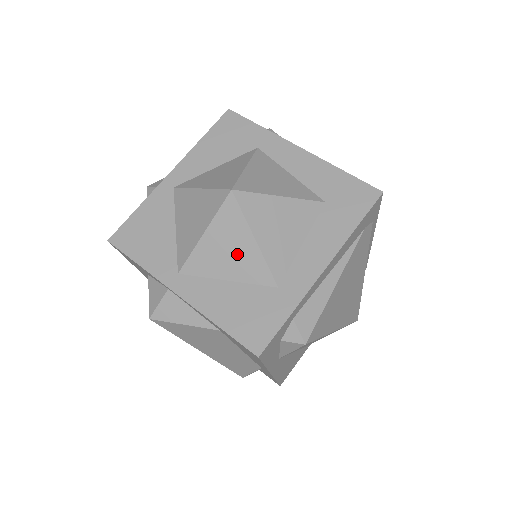
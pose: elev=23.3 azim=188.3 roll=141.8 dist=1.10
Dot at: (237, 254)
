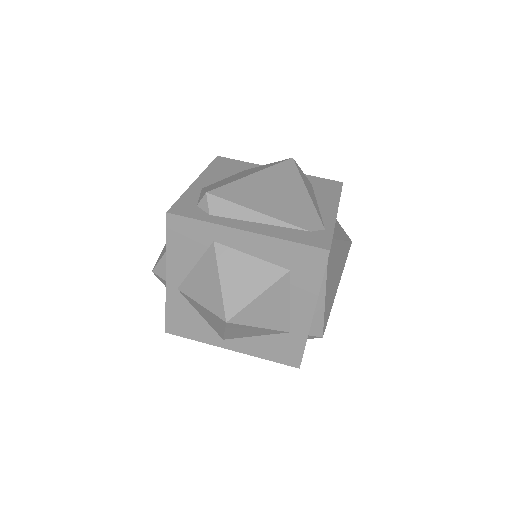
Dot at: (253, 332)
